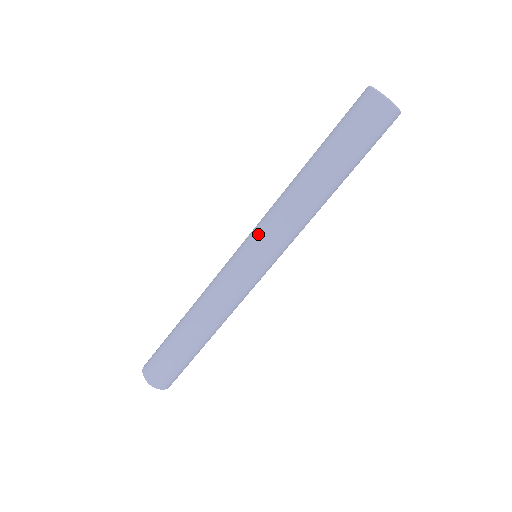
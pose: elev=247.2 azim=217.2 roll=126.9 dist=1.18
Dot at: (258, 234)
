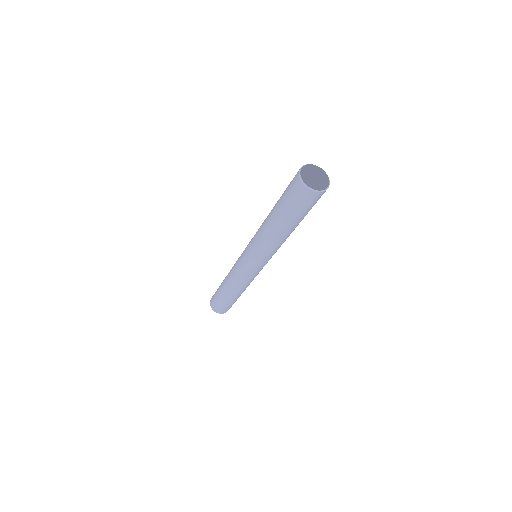
Dot at: (254, 257)
